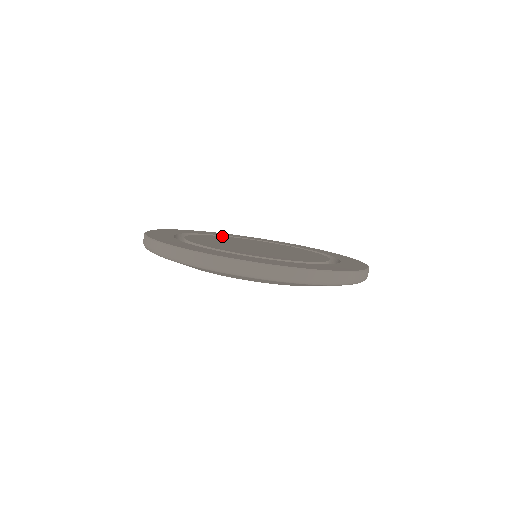
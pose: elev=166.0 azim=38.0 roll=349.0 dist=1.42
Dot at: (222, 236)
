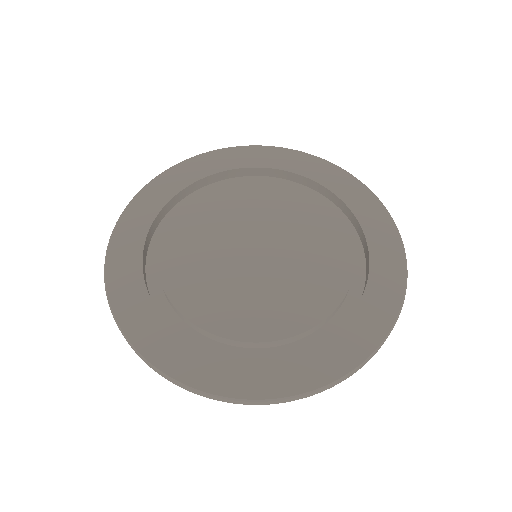
Dot at: (160, 246)
